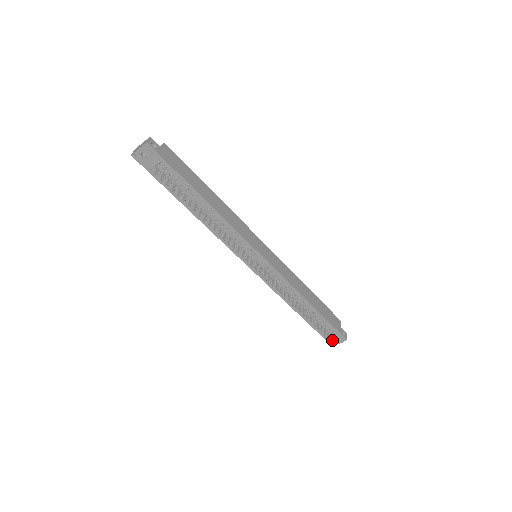
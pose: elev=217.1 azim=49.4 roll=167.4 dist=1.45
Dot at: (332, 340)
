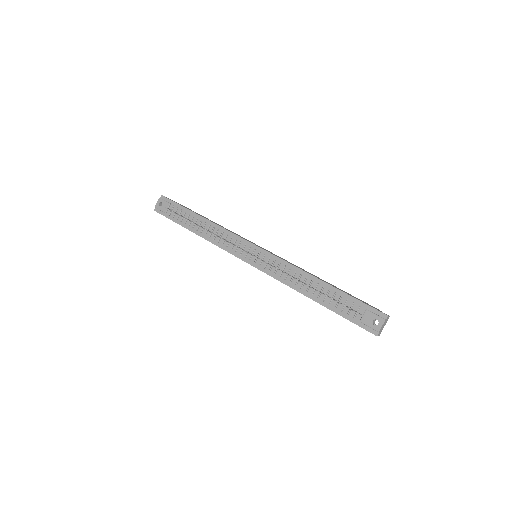
Dot at: (371, 324)
